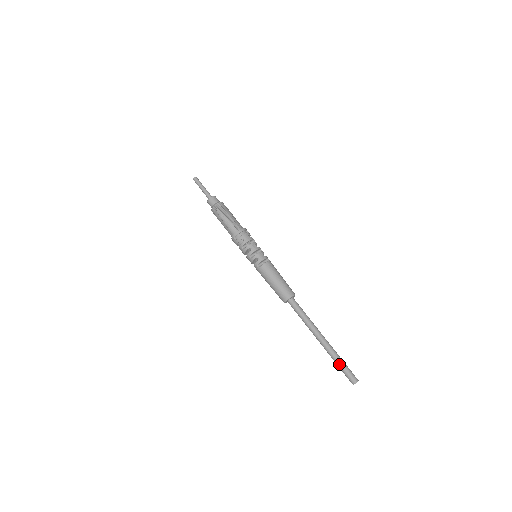
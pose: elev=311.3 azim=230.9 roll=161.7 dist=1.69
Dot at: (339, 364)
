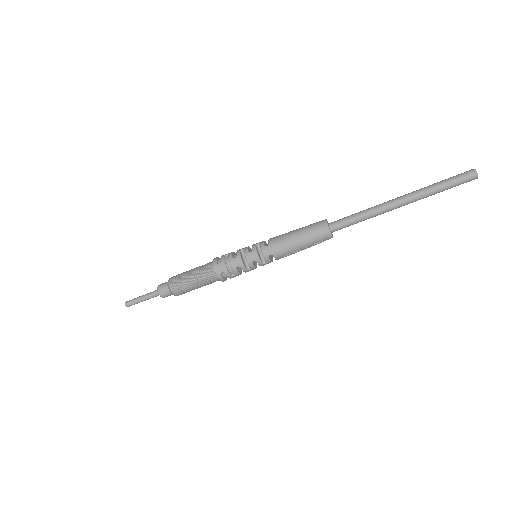
Dot at: (440, 183)
